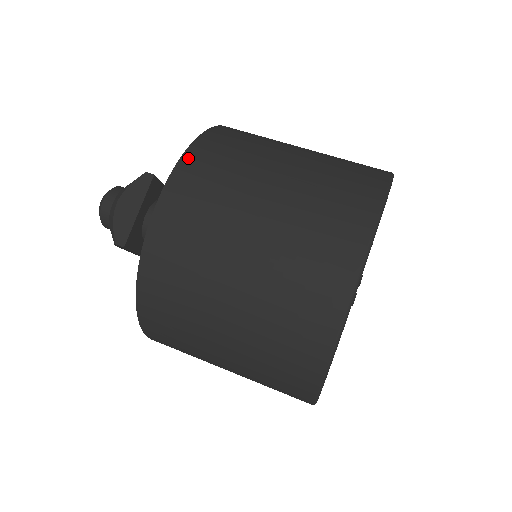
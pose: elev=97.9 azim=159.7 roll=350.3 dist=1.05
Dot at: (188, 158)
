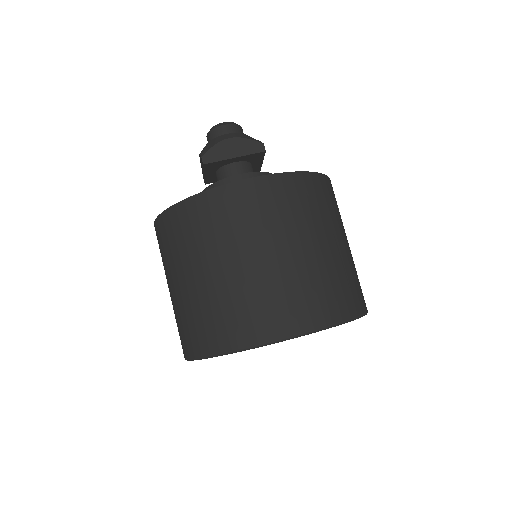
Dot at: (291, 177)
